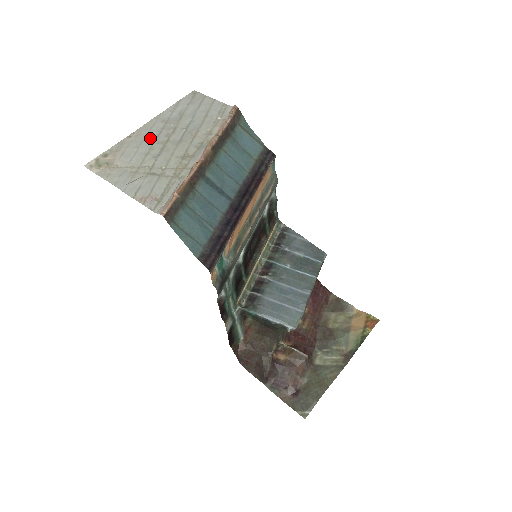
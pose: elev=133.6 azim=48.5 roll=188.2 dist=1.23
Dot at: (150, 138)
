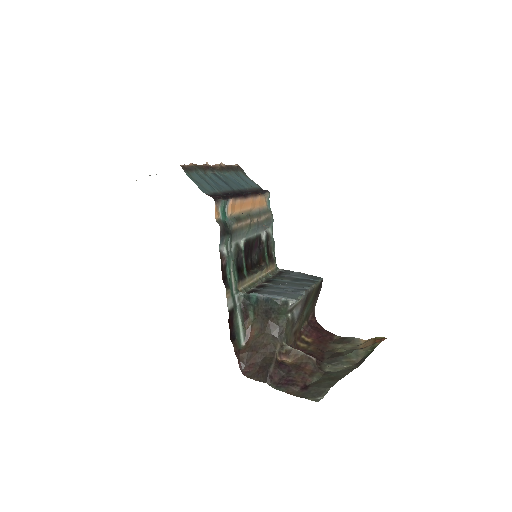
Dot at: occluded
